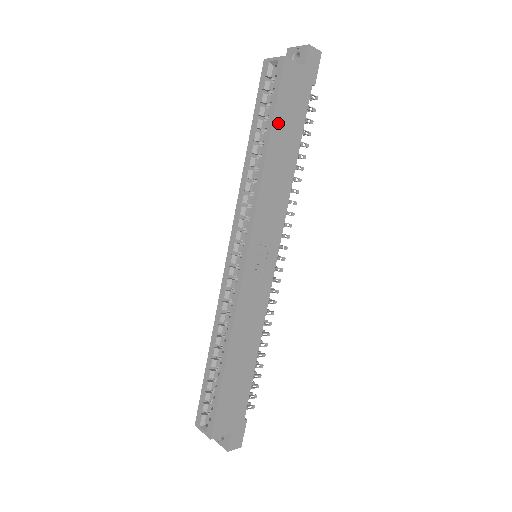
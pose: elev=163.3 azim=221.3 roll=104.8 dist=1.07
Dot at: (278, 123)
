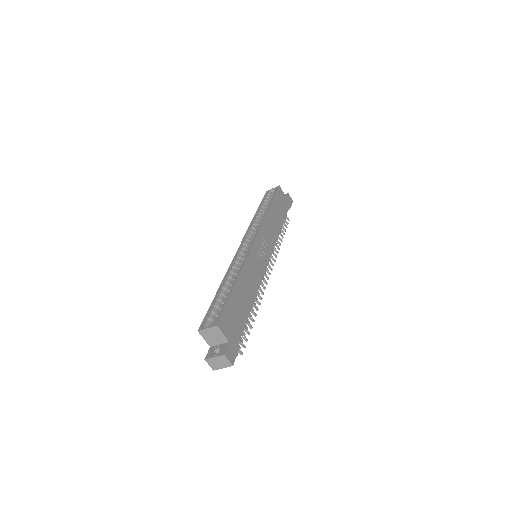
Dot at: (275, 204)
